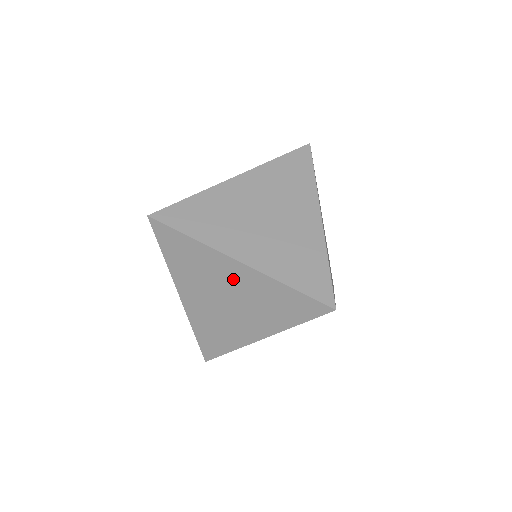
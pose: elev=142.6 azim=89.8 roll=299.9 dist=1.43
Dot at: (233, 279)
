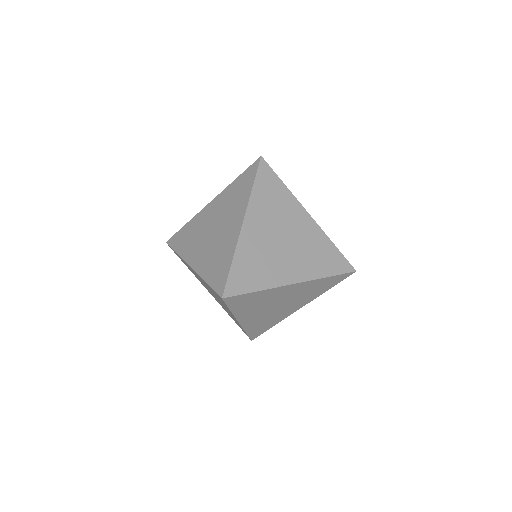
Dot at: (200, 279)
